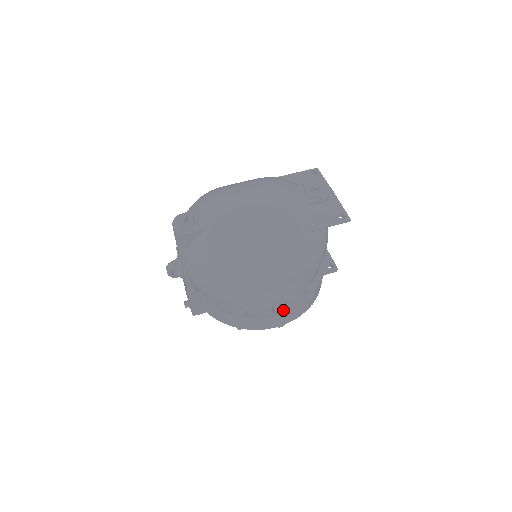
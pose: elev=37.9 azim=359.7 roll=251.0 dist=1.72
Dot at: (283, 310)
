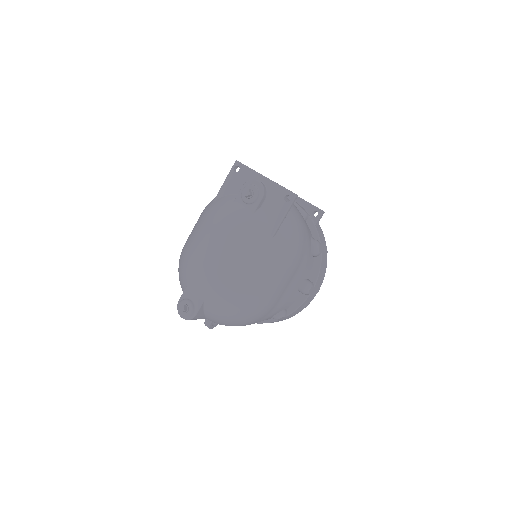
Dot at: (309, 290)
